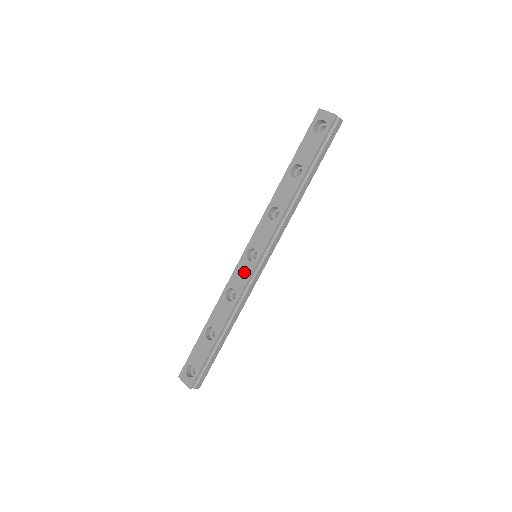
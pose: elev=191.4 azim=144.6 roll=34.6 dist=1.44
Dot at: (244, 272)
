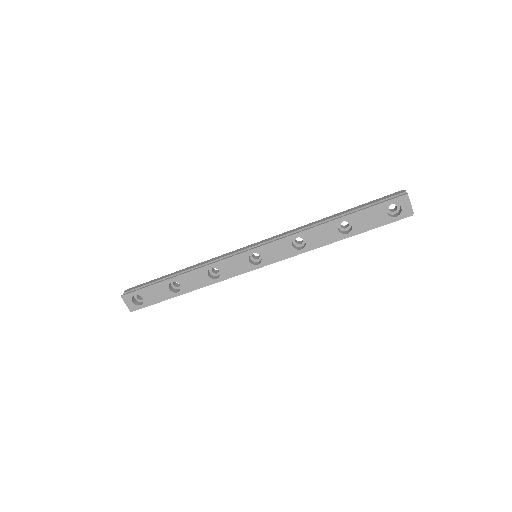
Dot at: (239, 267)
